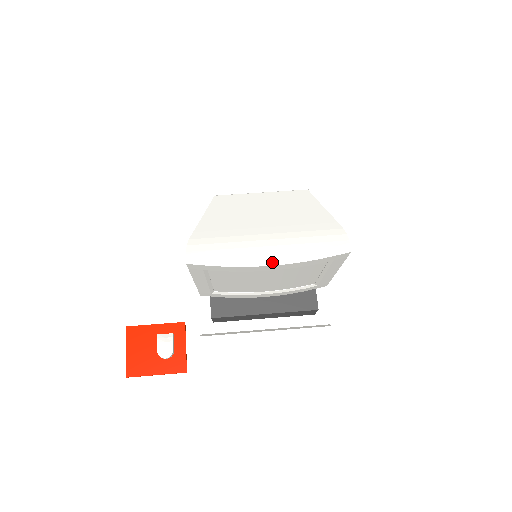
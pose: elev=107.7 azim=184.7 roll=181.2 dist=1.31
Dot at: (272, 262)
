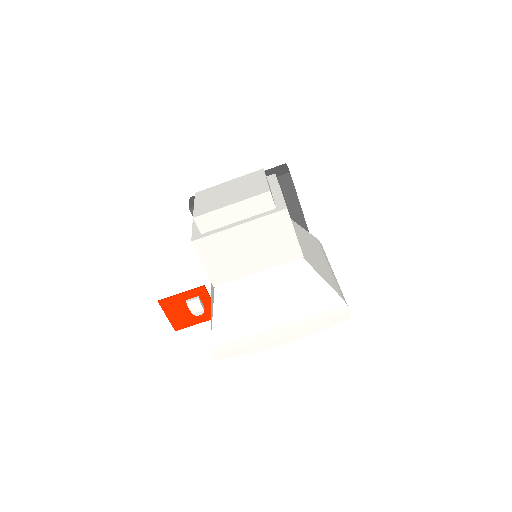
Dot at: (286, 341)
